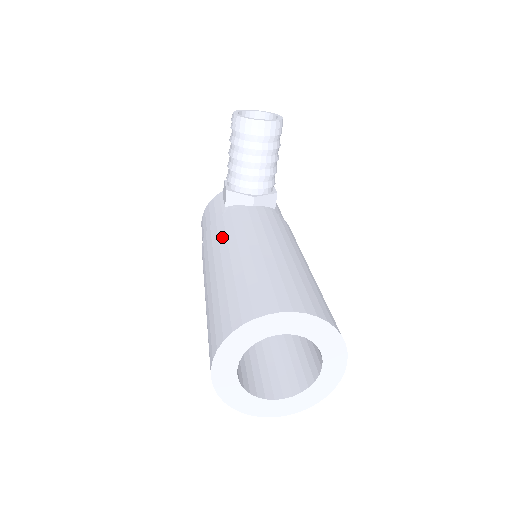
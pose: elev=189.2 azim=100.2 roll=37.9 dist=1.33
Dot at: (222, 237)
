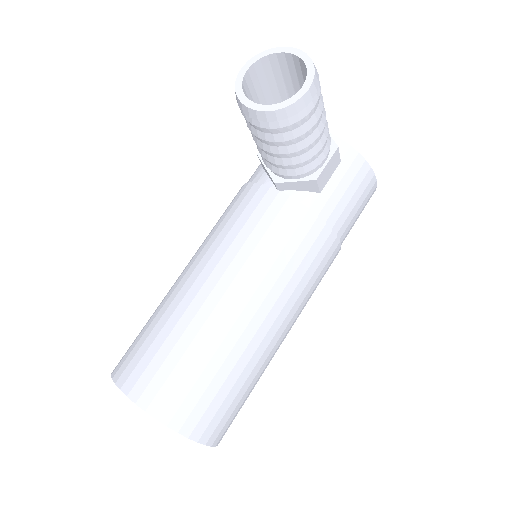
Dot at: (214, 230)
